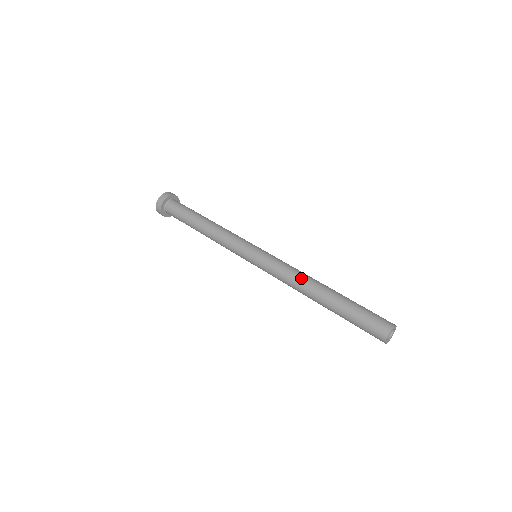
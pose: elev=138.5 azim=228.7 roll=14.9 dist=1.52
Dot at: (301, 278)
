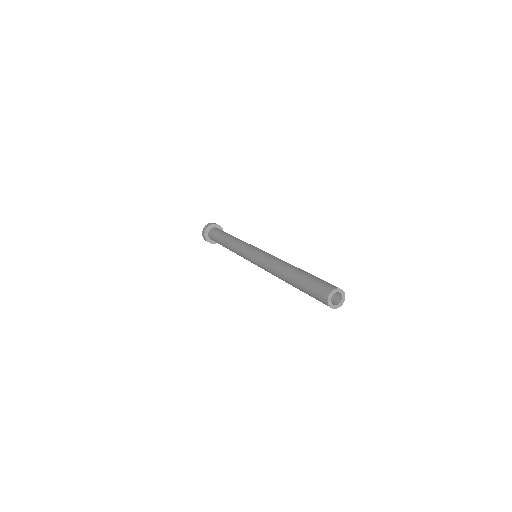
Dot at: (276, 264)
